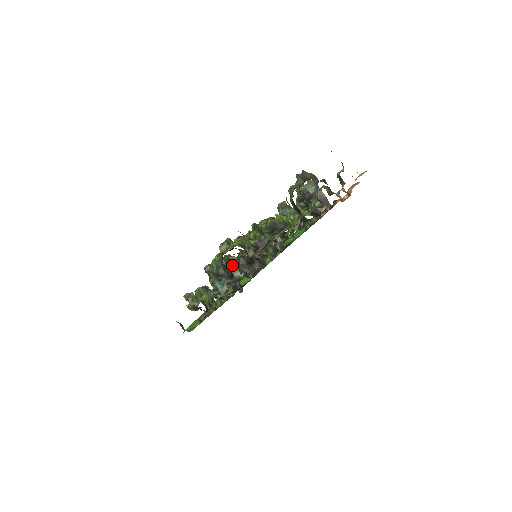
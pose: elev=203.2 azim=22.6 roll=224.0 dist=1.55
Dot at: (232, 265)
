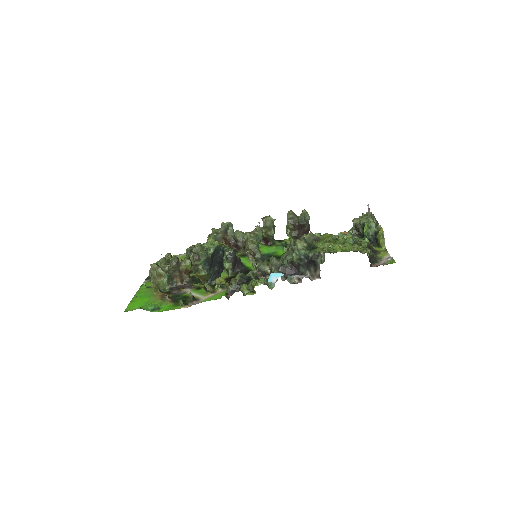
Dot at: (224, 255)
